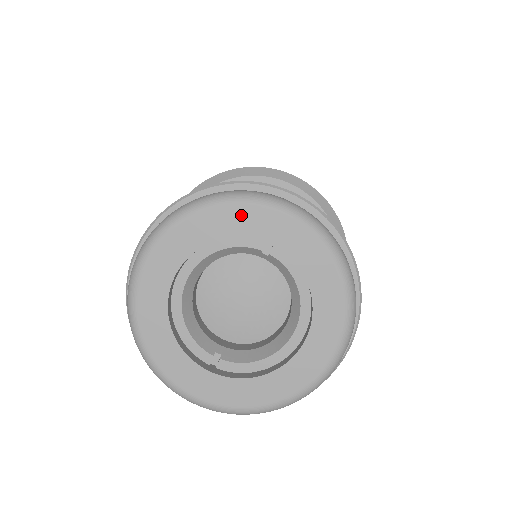
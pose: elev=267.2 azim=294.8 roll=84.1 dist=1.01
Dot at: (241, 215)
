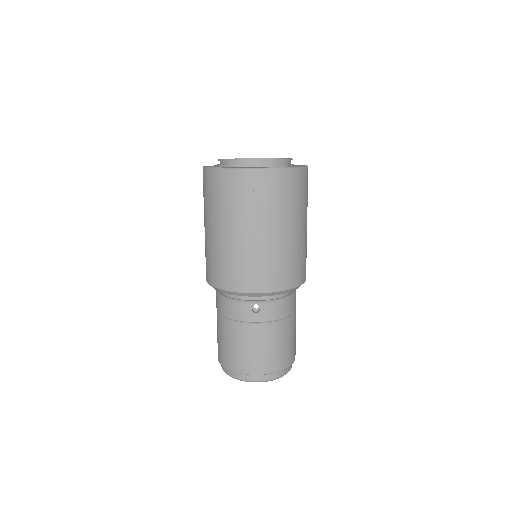
Dot at: occluded
